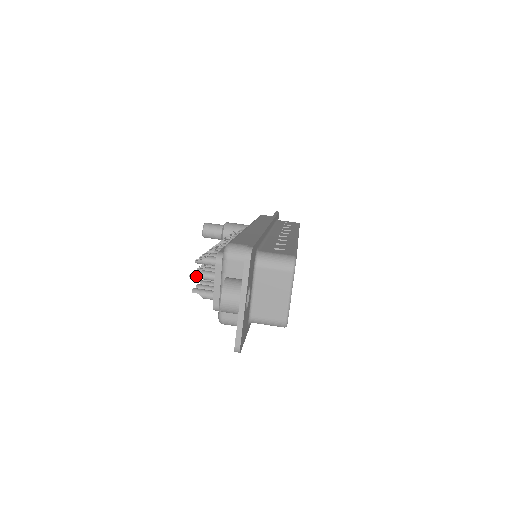
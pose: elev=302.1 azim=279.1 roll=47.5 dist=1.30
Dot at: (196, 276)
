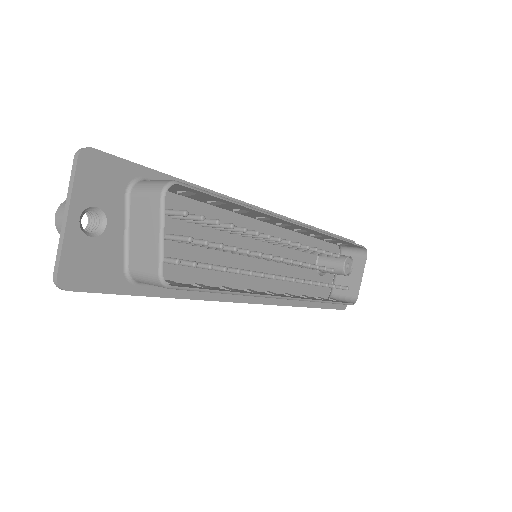
Dot at: occluded
